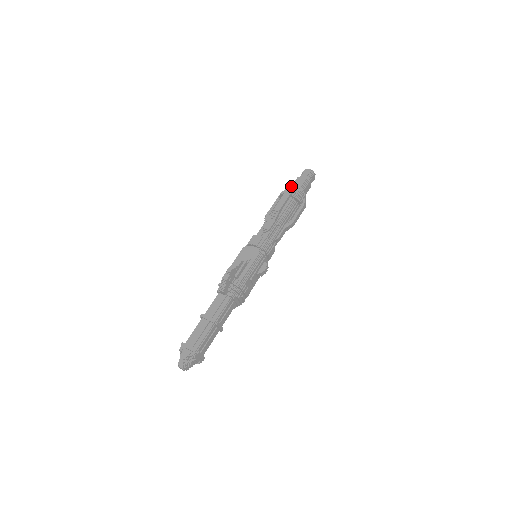
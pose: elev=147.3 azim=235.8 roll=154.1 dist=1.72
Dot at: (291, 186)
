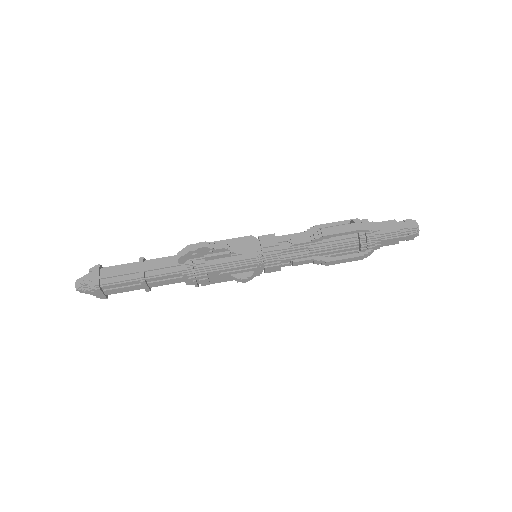
Dot at: (374, 222)
